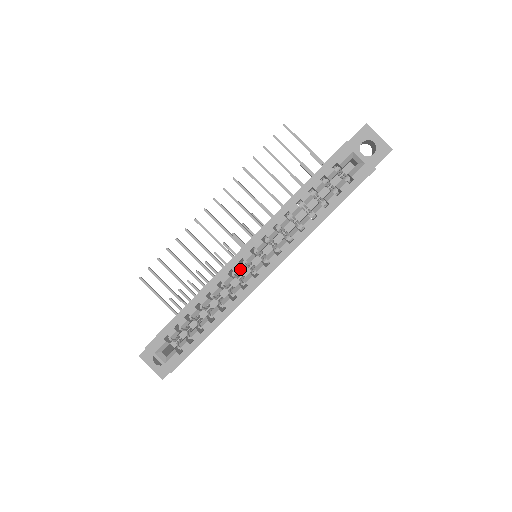
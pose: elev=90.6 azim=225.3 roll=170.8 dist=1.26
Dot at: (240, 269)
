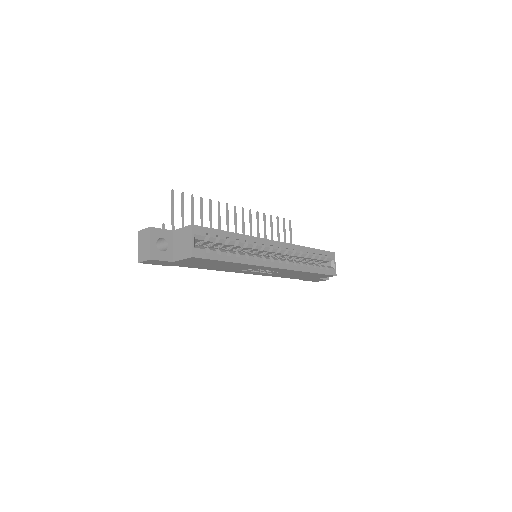
Dot at: (267, 249)
